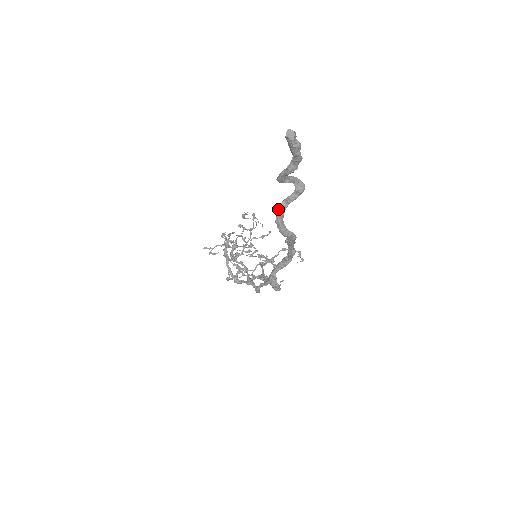
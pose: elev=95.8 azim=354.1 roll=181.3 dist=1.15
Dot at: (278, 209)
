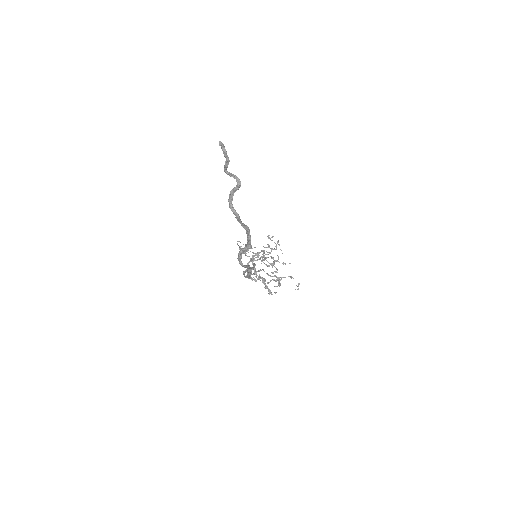
Dot at: (230, 193)
